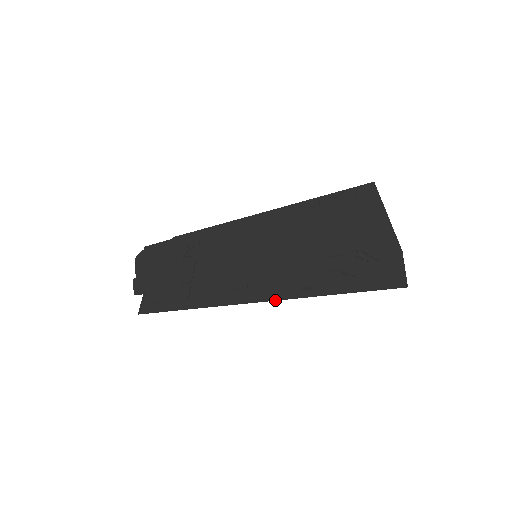
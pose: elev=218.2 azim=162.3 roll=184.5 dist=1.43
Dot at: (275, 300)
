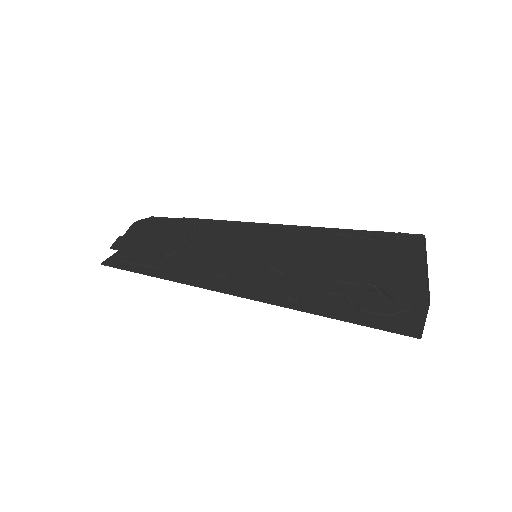
Dot at: (251, 299)
